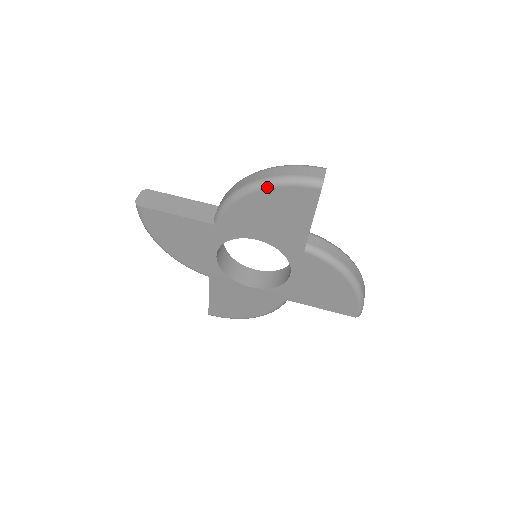
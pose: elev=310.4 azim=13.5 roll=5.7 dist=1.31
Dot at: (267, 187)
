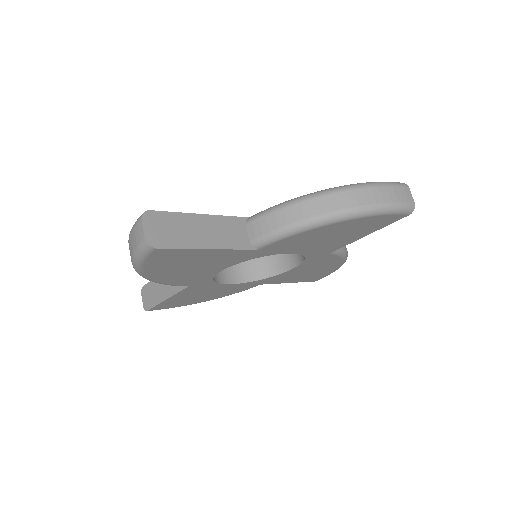
Dot at: (360, 217)
